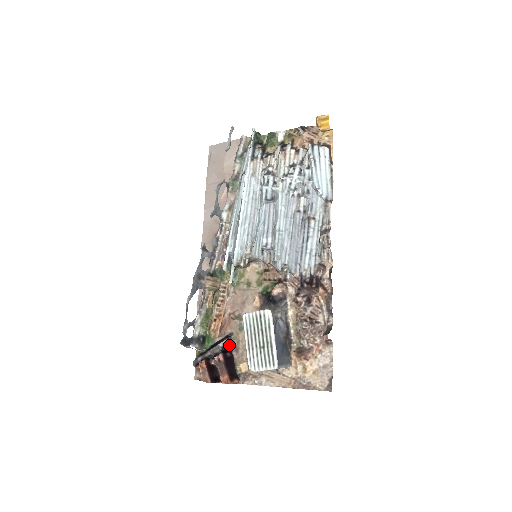
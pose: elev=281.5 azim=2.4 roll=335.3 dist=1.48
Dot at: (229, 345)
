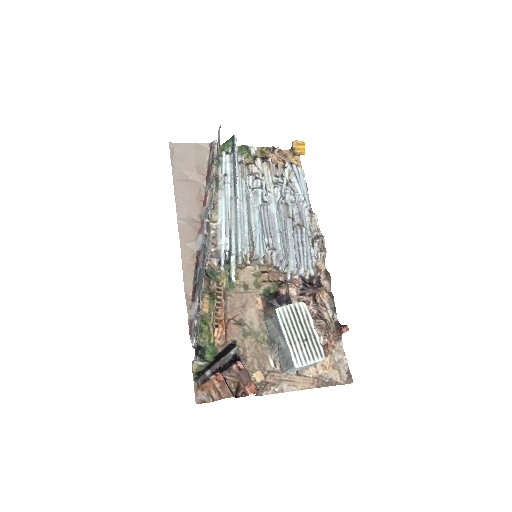
Dot at: (236, 354)
